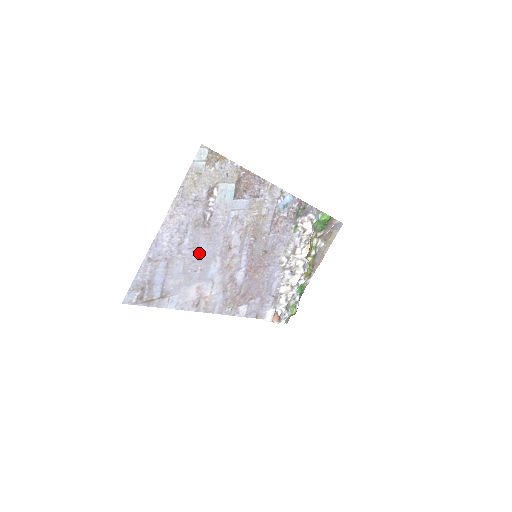
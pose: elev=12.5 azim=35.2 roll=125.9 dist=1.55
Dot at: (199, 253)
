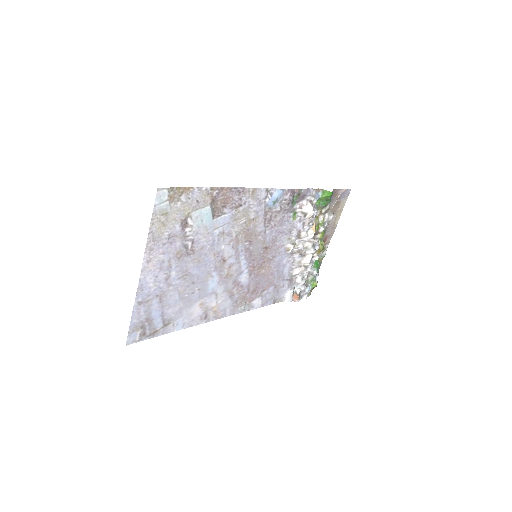
Dot at: (191, 277)
